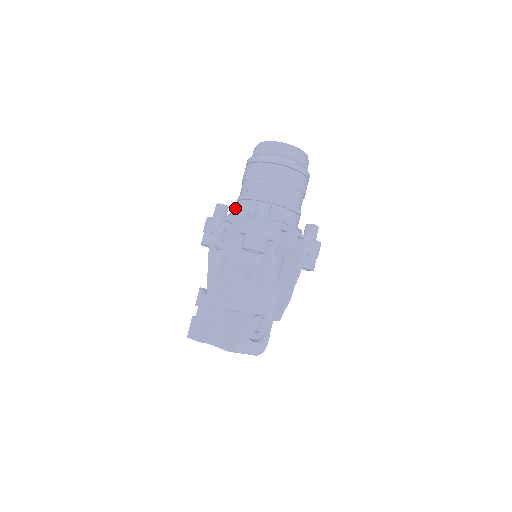
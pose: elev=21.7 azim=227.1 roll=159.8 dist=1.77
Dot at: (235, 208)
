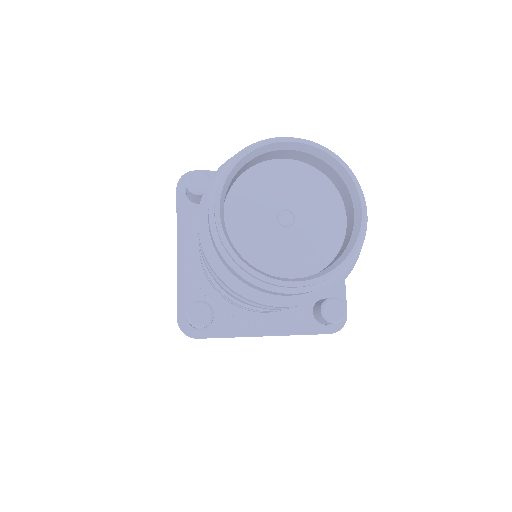
Dot at: occluded
